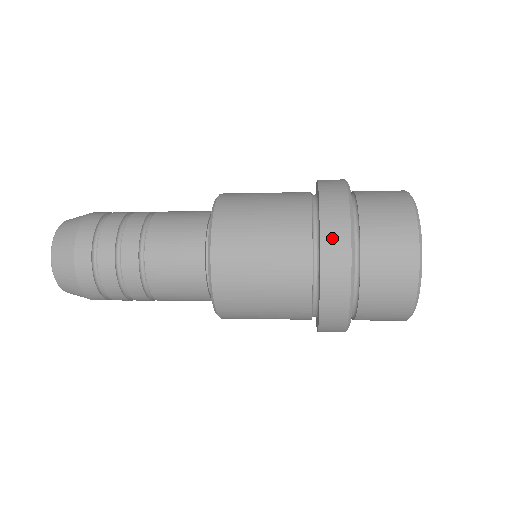
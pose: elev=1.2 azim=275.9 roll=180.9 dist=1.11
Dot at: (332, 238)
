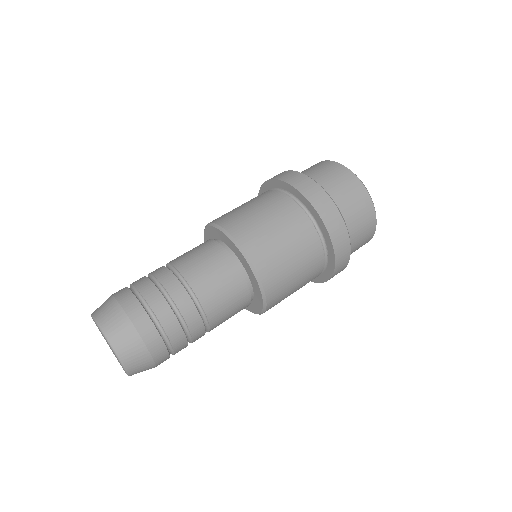
Dot at: (334, 228)
